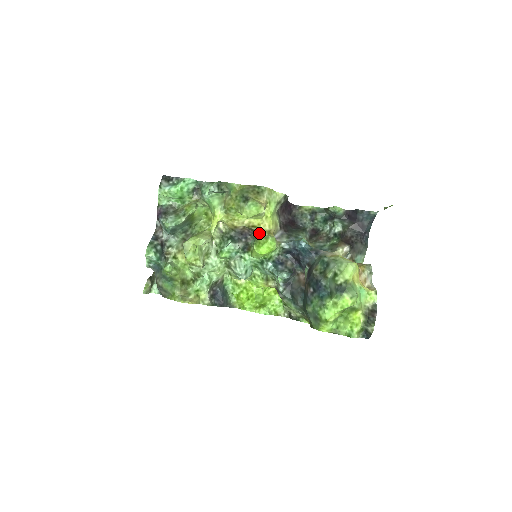
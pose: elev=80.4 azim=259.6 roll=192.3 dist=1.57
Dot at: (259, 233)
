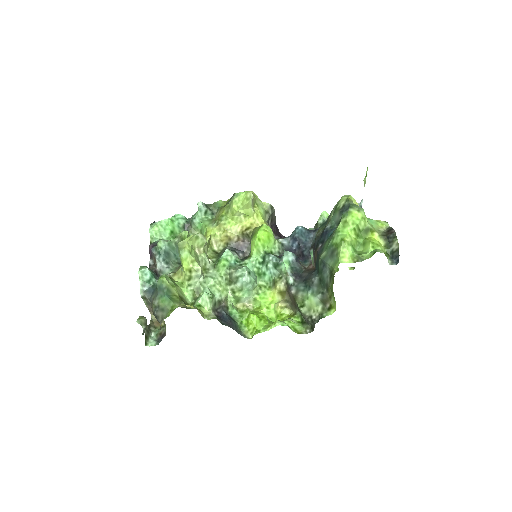
Dot at: (253, 230)
